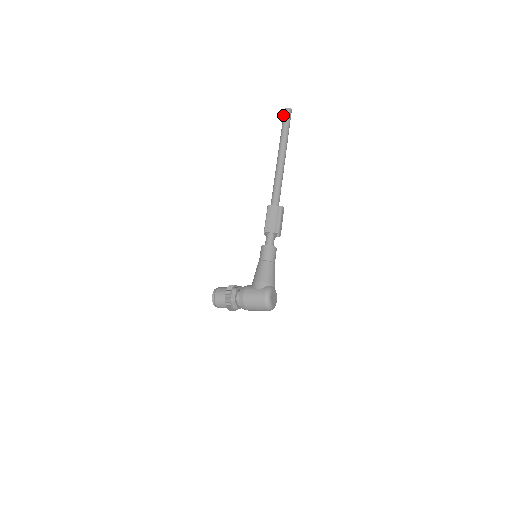
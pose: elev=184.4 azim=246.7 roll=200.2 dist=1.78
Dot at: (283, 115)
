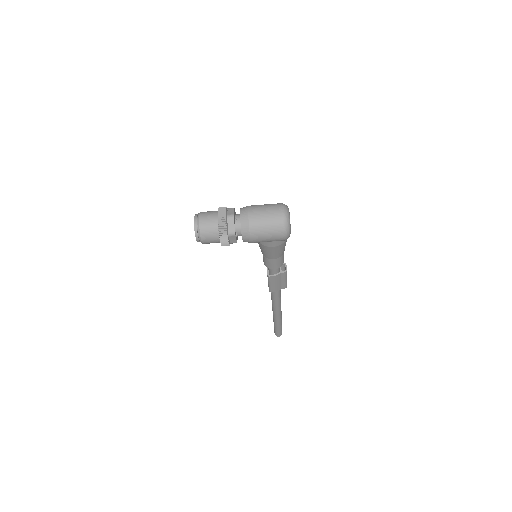
Dot at: occluded
